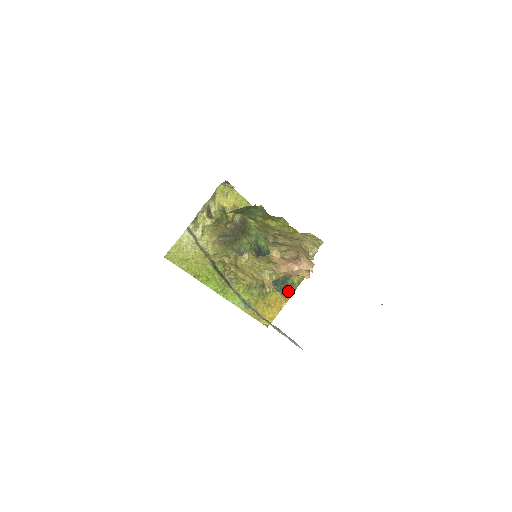
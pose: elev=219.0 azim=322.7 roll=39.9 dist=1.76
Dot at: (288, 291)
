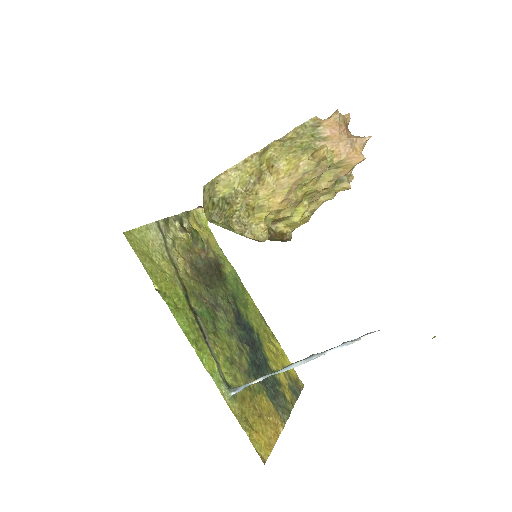
Dot at: (281, 407)
